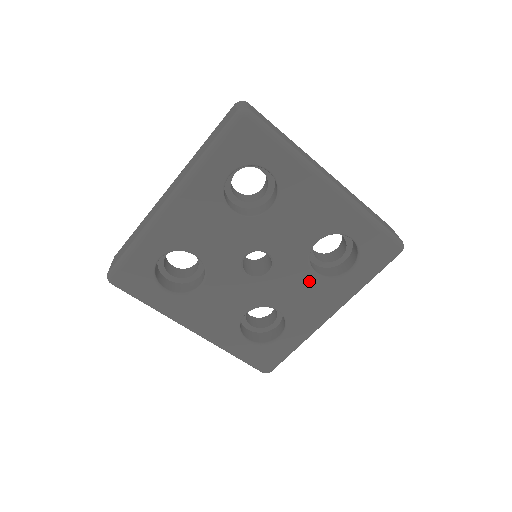
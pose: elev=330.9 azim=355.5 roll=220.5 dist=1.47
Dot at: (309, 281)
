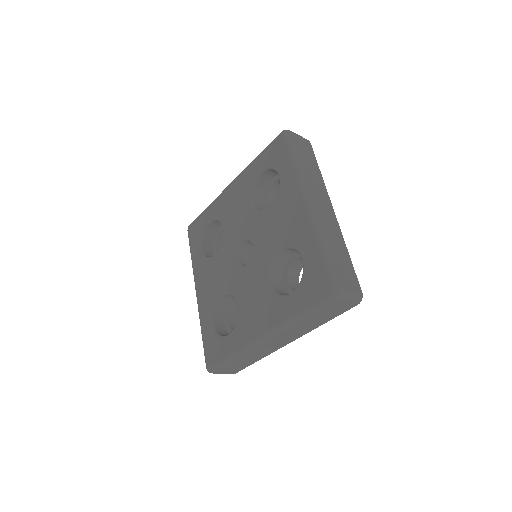
Dot at: (263, 287)
